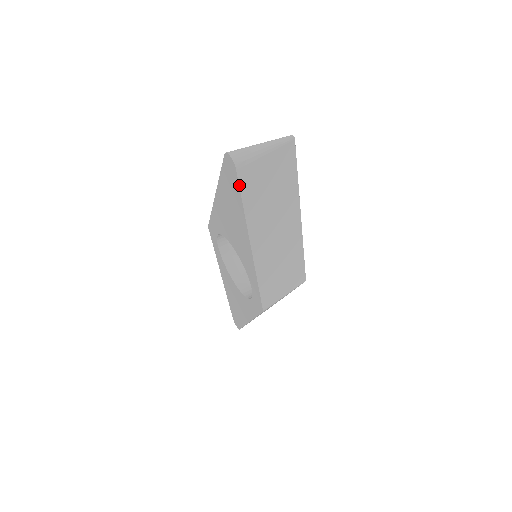
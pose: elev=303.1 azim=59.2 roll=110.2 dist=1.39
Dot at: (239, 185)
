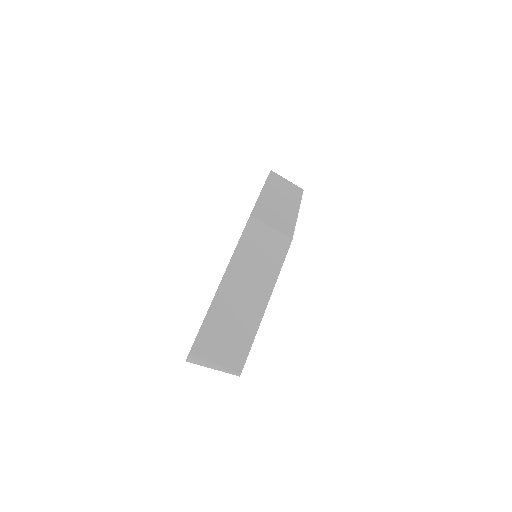
Dot at: occluded
